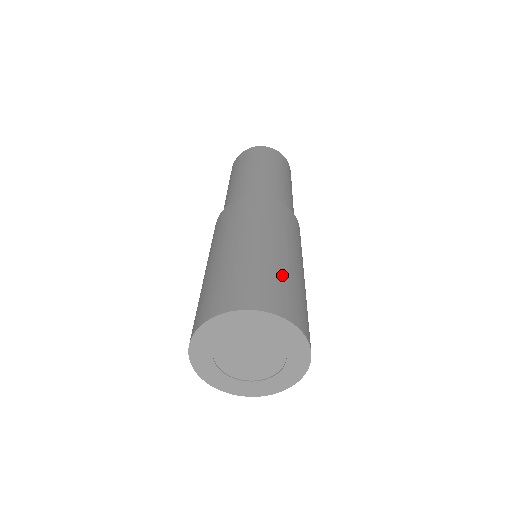
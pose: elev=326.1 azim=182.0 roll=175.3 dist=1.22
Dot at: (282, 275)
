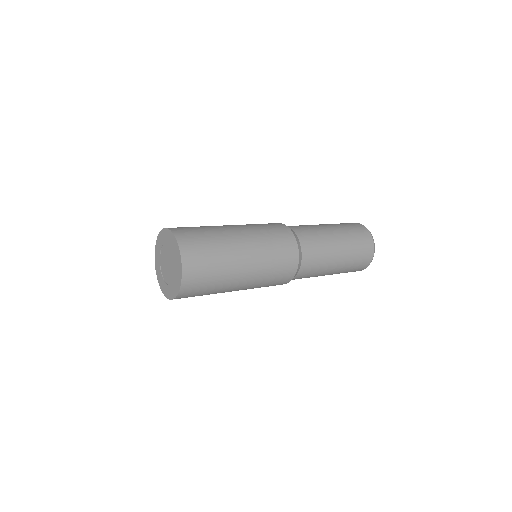
Dot at: (218, 257)
